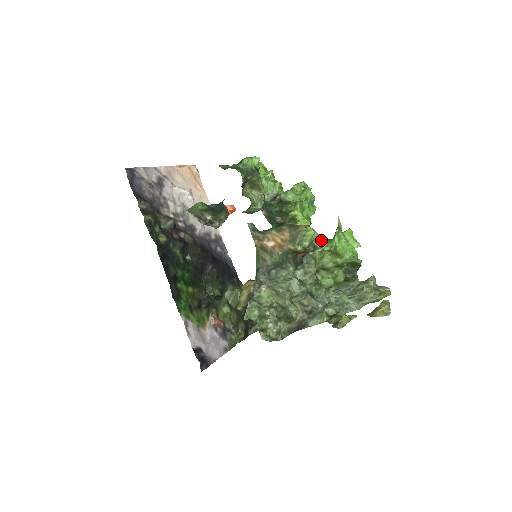
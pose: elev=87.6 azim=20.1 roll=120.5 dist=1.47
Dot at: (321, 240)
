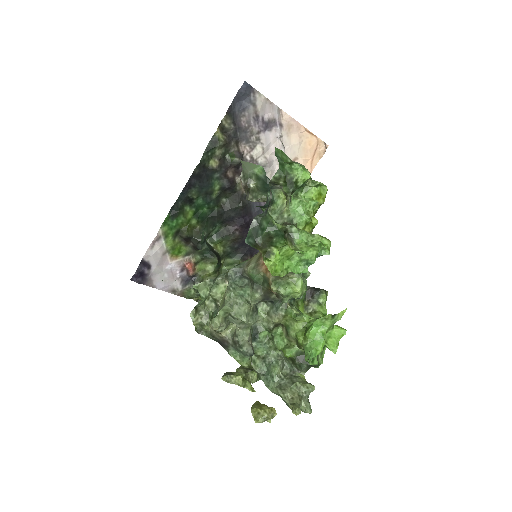
Dot at: (319, 309)
